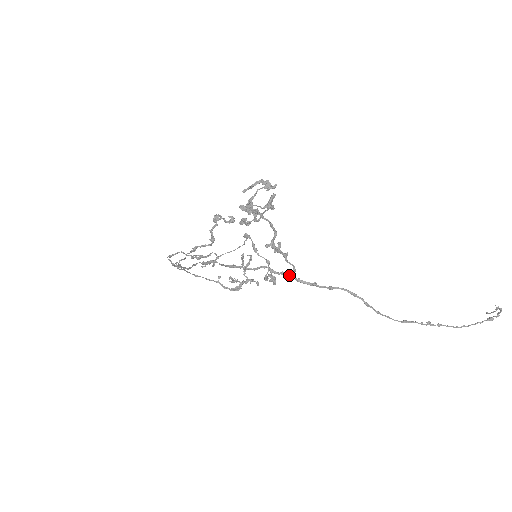
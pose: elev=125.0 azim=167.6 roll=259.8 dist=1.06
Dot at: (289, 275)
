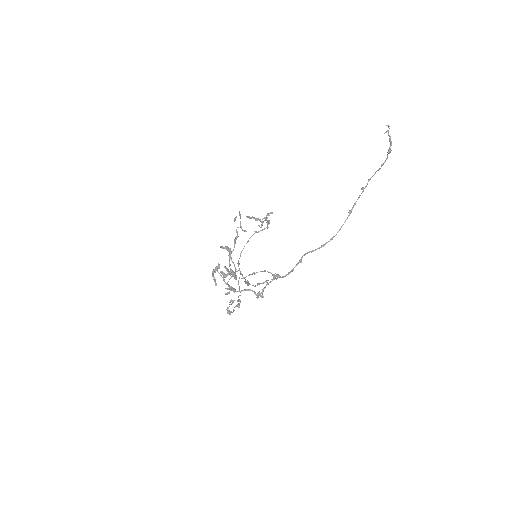
Dot at: occluded
